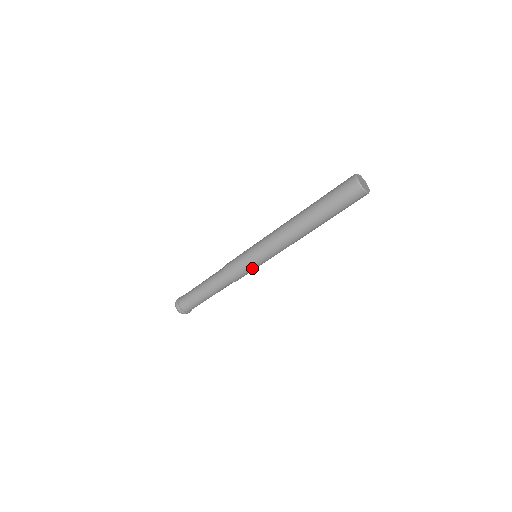
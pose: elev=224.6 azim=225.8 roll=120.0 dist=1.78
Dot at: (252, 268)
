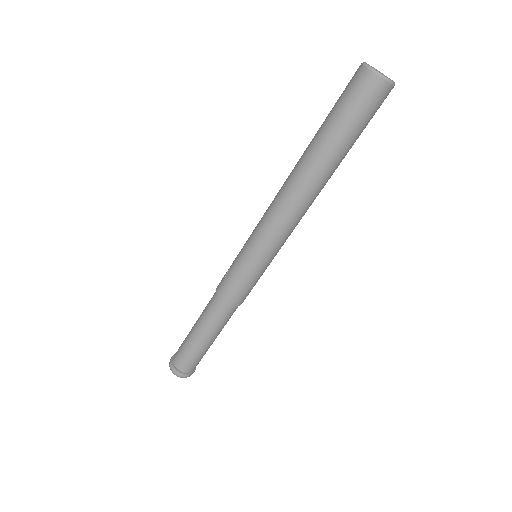
Dot at: (261, 275)
